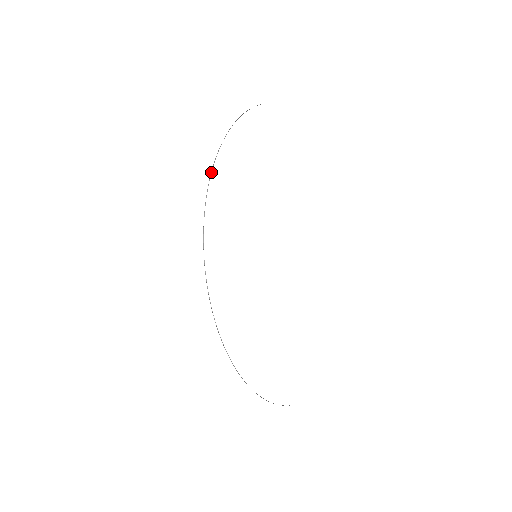
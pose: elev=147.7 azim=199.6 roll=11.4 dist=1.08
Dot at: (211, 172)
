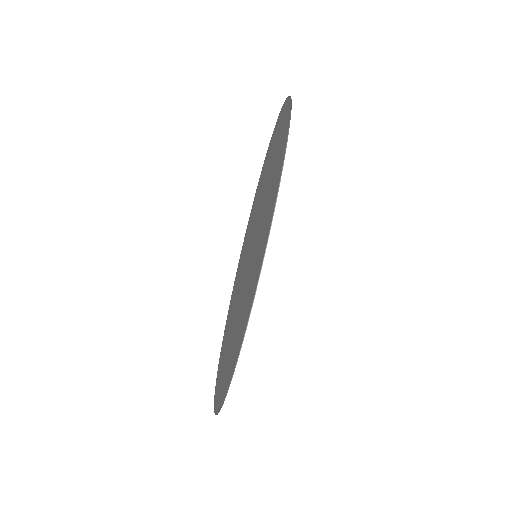
Dot at: (290, 117)
